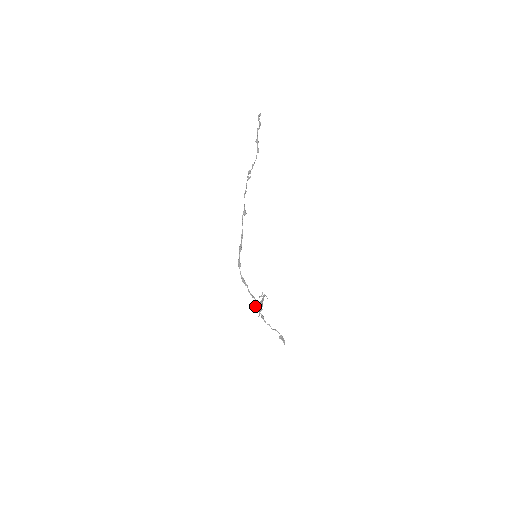
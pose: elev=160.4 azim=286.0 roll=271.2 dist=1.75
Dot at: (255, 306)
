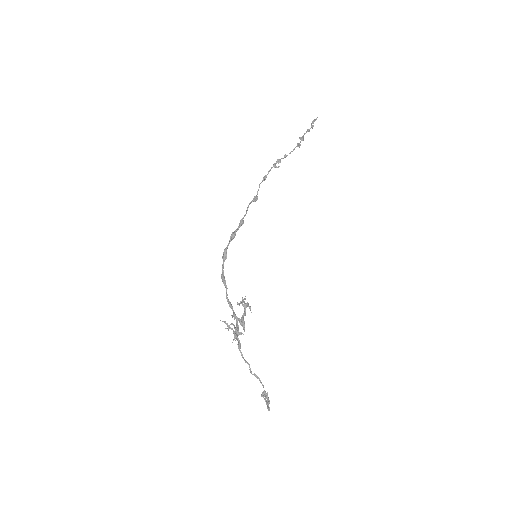
Dot at: (234, 326)
